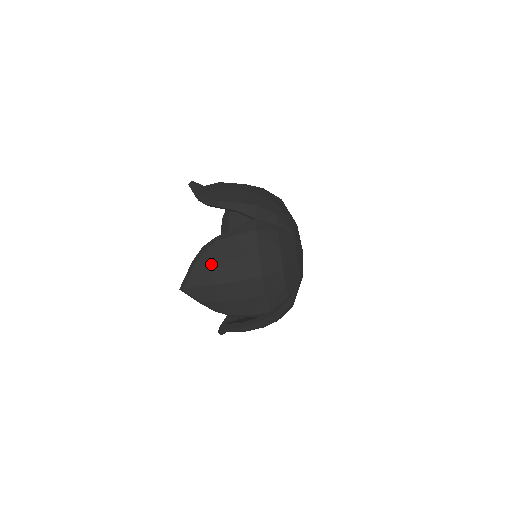
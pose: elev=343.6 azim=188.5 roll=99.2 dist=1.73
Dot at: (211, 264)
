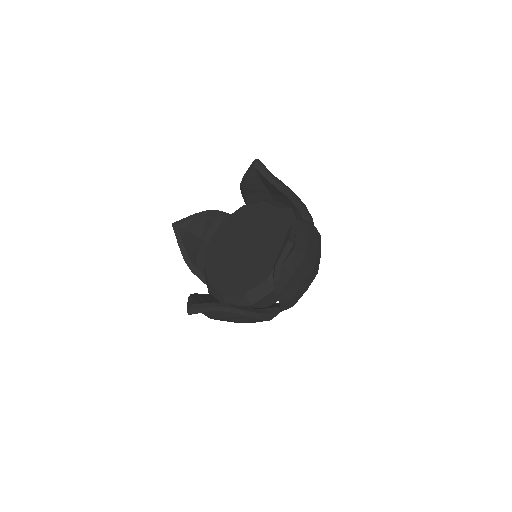
Dot at: (308, 238)
